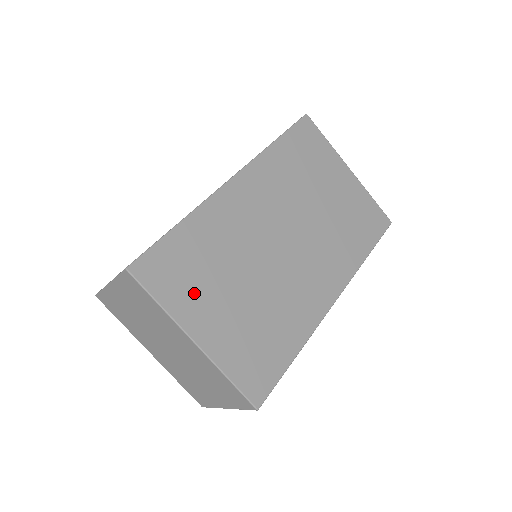
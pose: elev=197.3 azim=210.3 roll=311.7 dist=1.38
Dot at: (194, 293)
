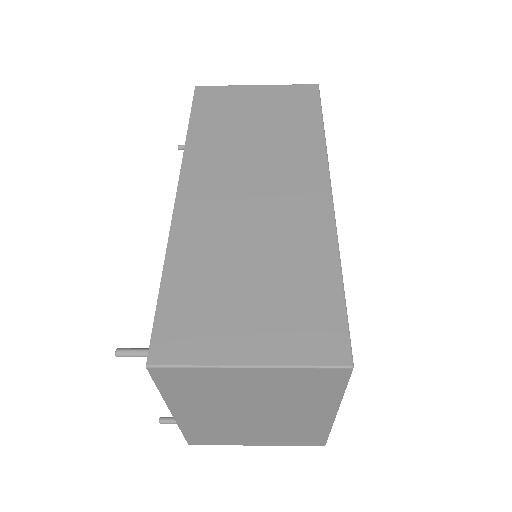
Dot at: occluded
